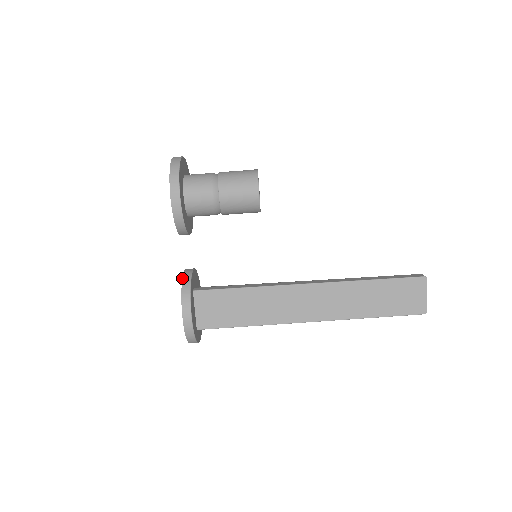
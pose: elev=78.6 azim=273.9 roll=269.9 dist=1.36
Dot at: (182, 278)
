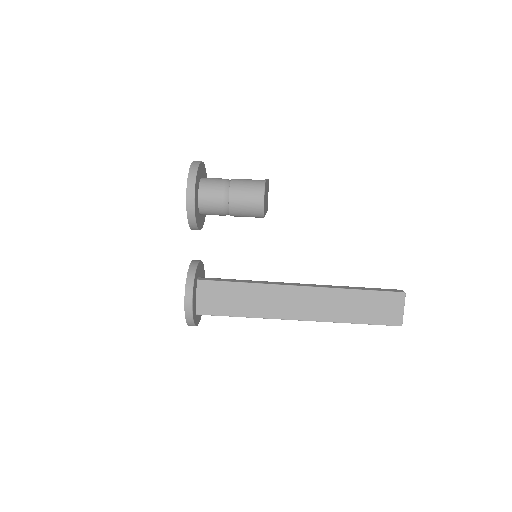
Dot at: occluded
